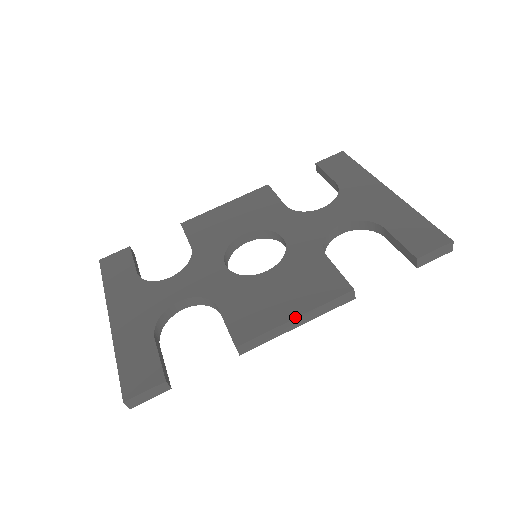
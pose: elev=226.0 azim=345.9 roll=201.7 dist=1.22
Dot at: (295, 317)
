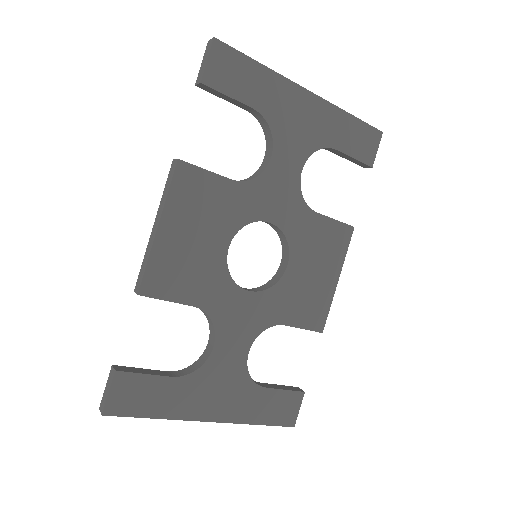
Dot at: (338, 280)
